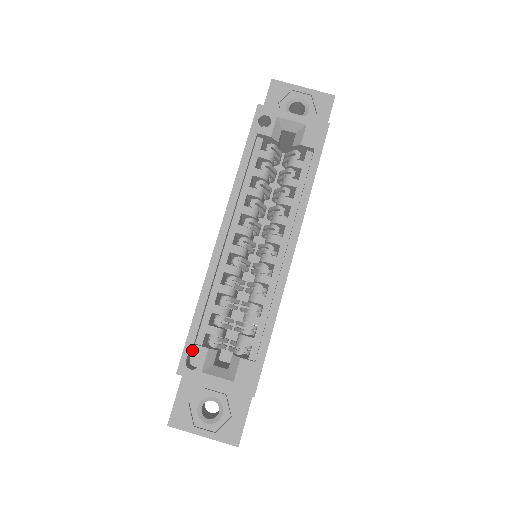
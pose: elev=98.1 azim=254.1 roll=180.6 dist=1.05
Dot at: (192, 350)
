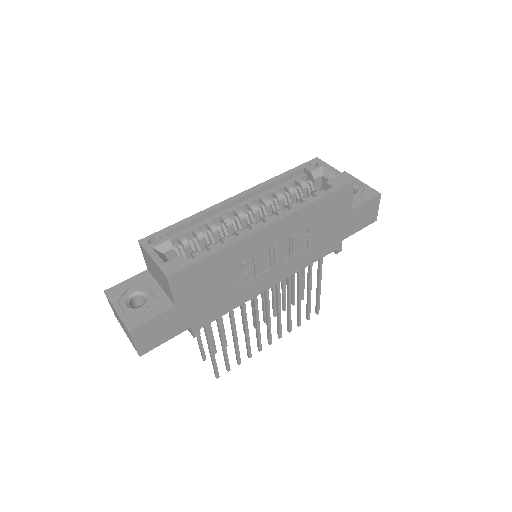
Dot at: (160, 235)
